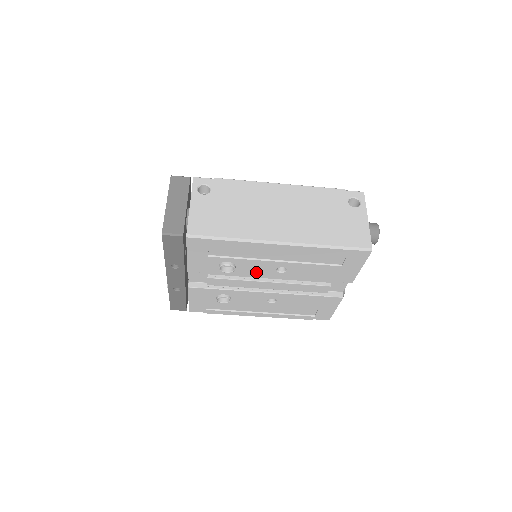
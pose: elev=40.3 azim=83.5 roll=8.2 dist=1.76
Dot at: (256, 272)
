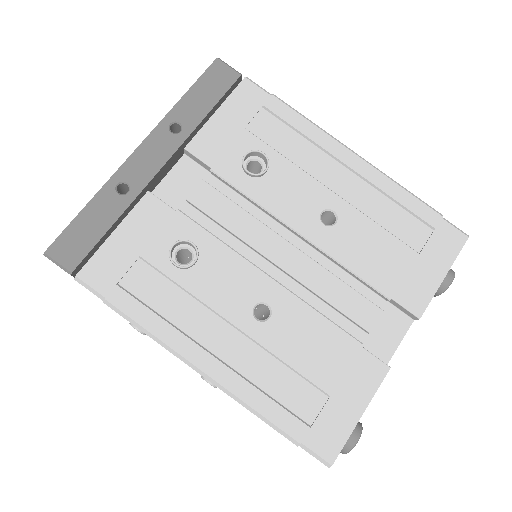
Dot at: (287, 204)
